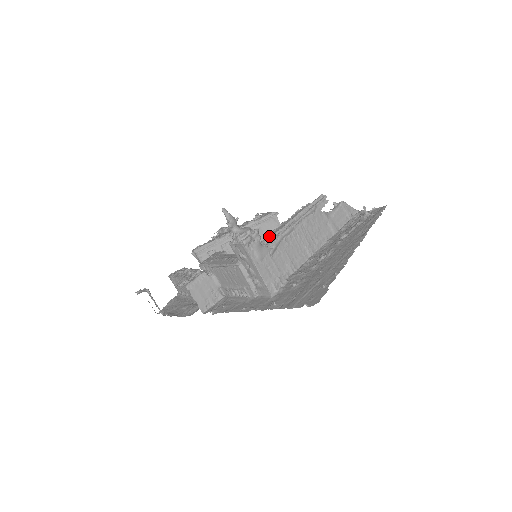
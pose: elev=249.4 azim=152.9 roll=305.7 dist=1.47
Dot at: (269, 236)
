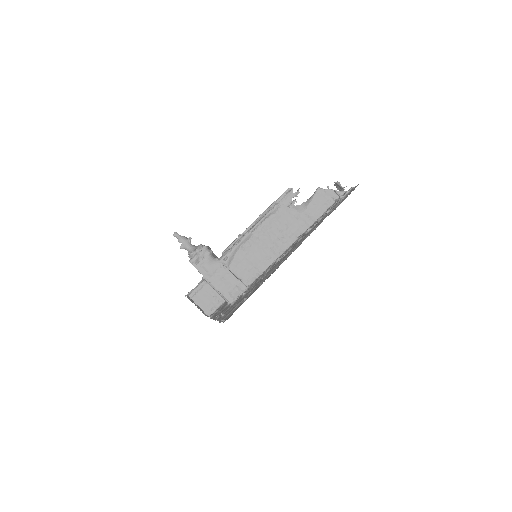
Dot at: (228, 247)
